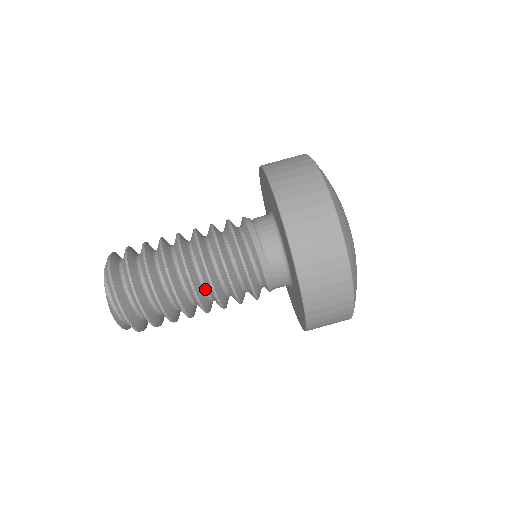
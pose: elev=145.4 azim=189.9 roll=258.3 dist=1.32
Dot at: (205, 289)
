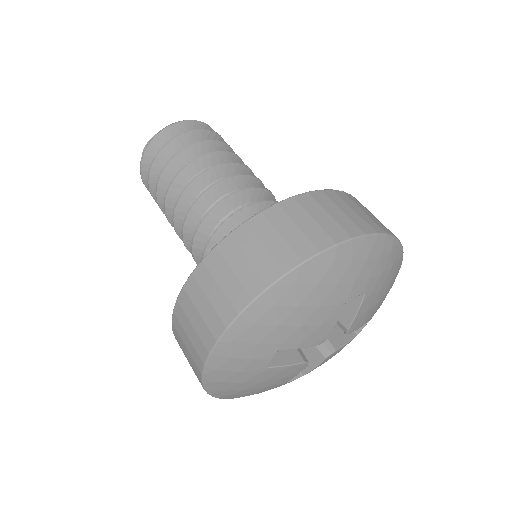
Dot at: occluded
